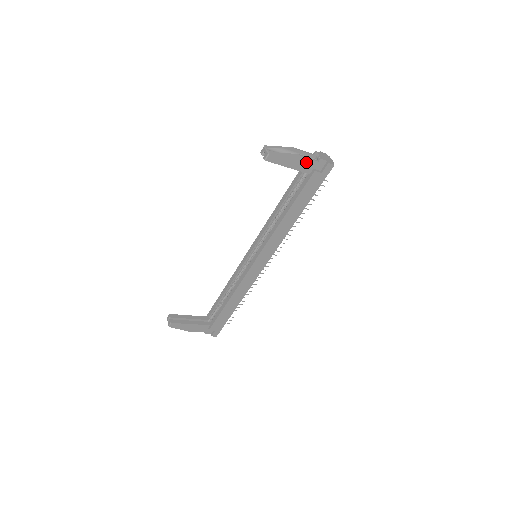
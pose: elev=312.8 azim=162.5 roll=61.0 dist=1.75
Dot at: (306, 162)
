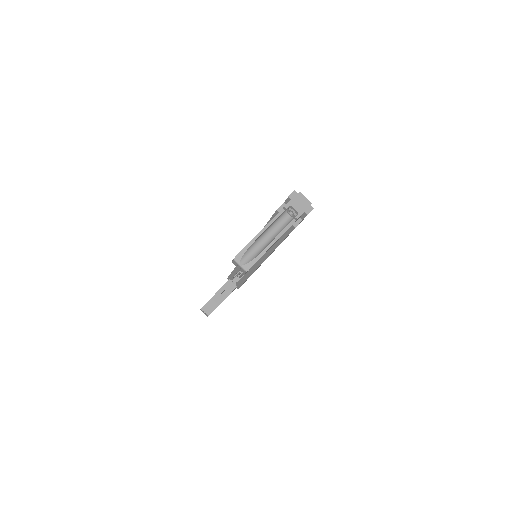
Dot at: occluded
